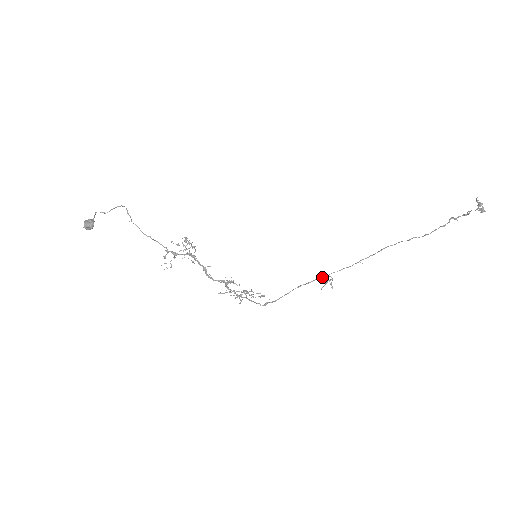
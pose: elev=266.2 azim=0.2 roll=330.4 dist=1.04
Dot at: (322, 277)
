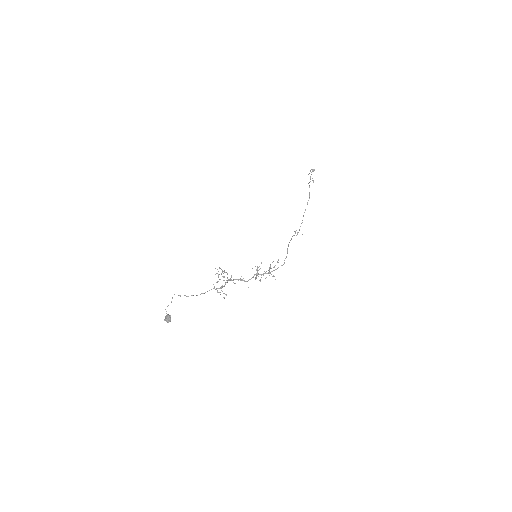
Dot at: (292, 236)
